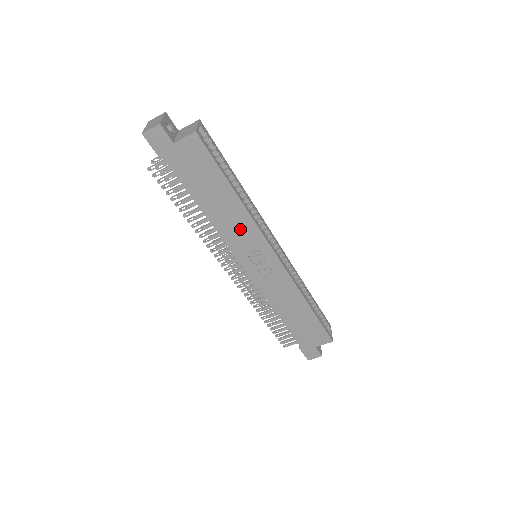
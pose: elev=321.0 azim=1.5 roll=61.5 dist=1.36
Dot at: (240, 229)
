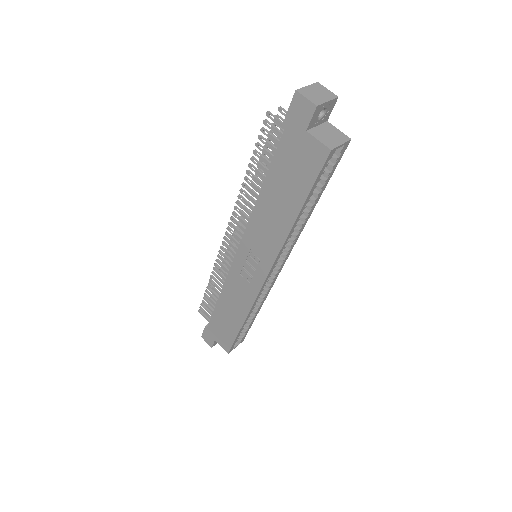
Dot at: (267, 235)
